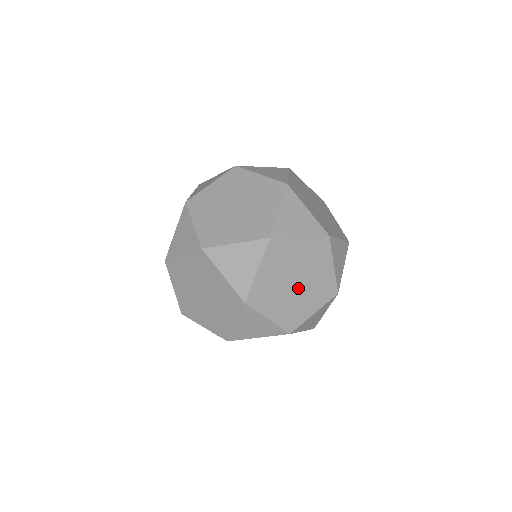
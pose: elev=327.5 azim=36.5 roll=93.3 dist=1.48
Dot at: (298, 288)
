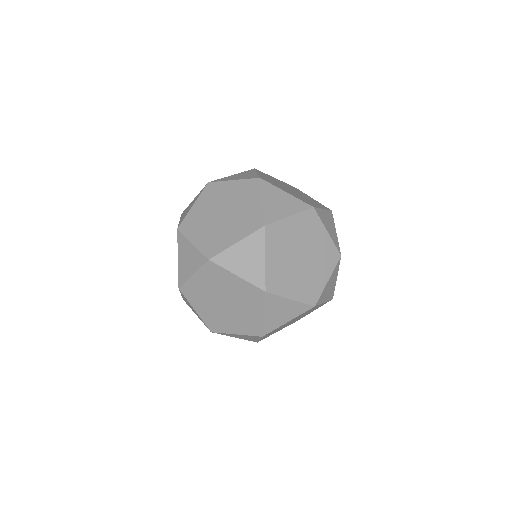
Dot at: (226, 308)
